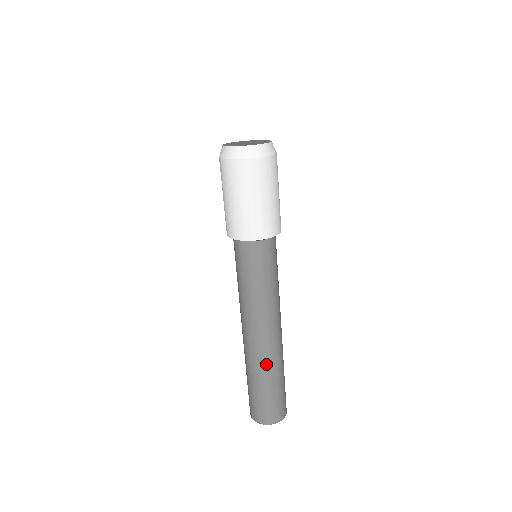
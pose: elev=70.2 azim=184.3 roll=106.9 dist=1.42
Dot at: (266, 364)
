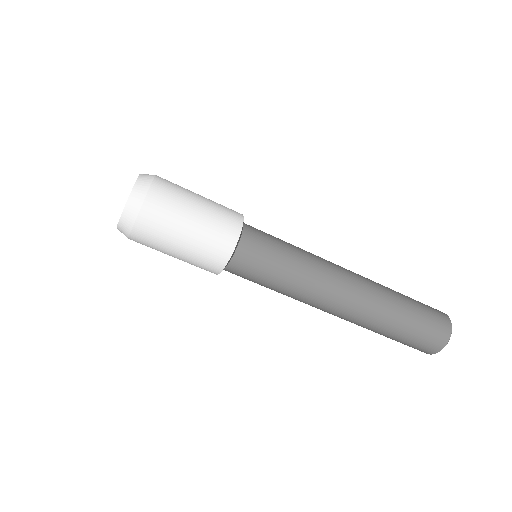
Dot at: (377, 312)
